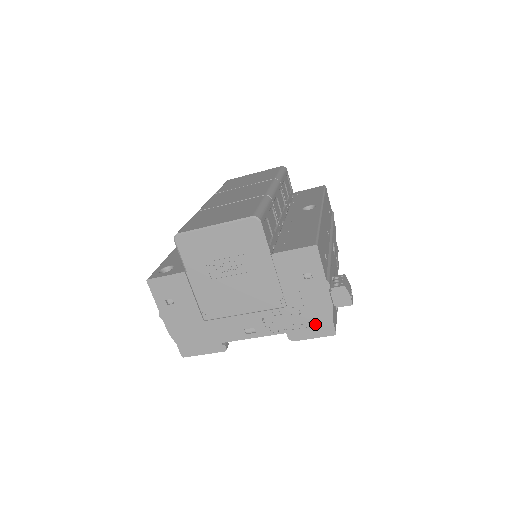
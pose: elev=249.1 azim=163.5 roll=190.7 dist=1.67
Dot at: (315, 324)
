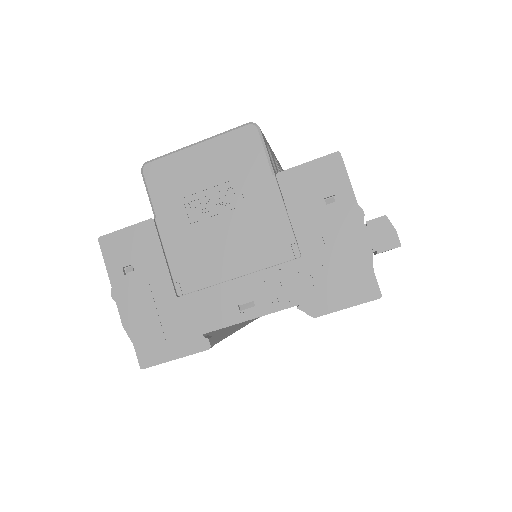
Dot at: (347, 282)
